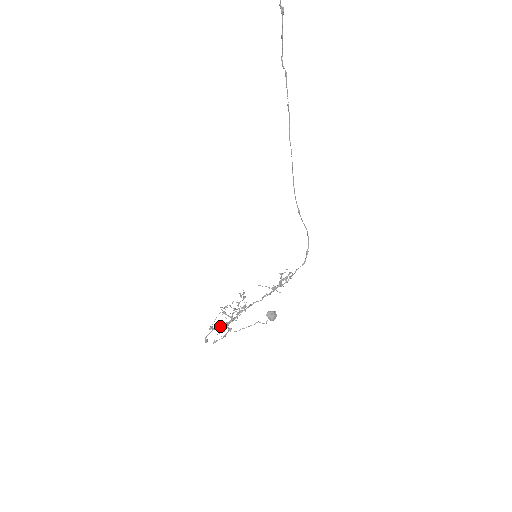
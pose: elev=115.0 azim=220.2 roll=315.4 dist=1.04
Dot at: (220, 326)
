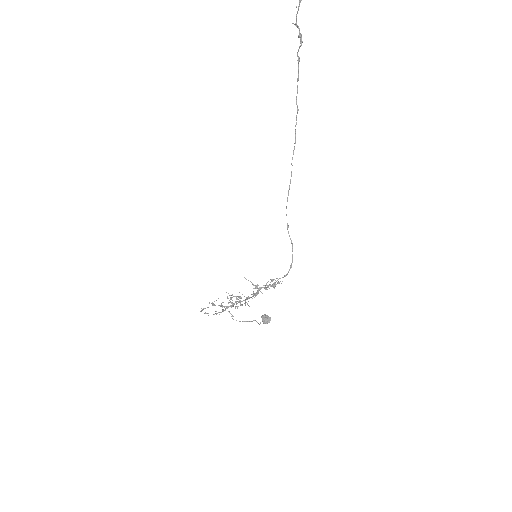
Dot at: occluded
